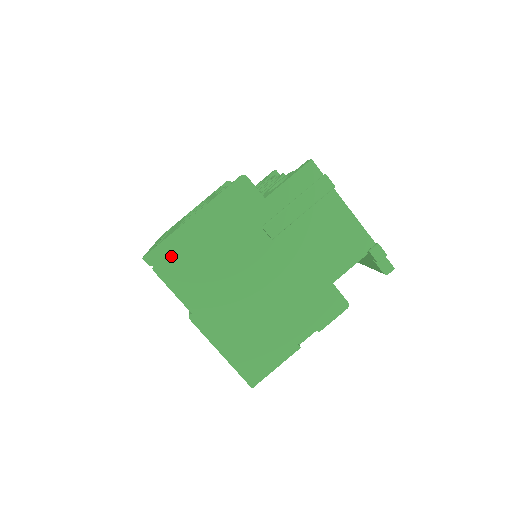
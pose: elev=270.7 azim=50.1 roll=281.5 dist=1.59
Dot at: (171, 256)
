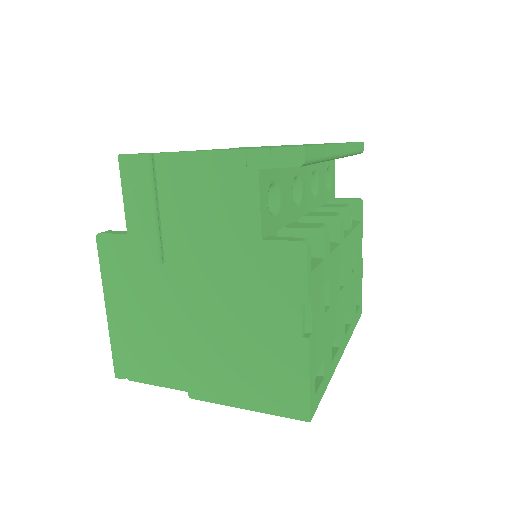
Dot at: (127, 357)
